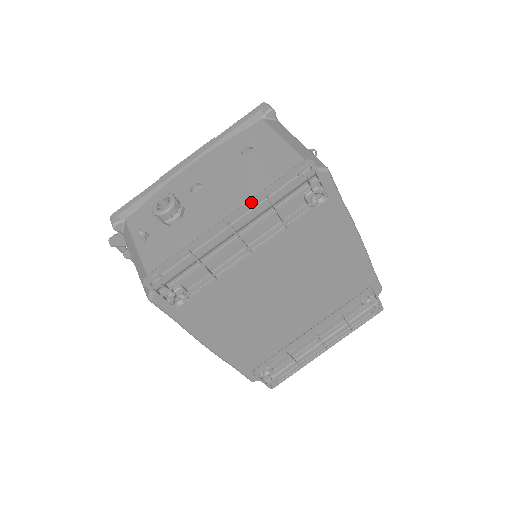
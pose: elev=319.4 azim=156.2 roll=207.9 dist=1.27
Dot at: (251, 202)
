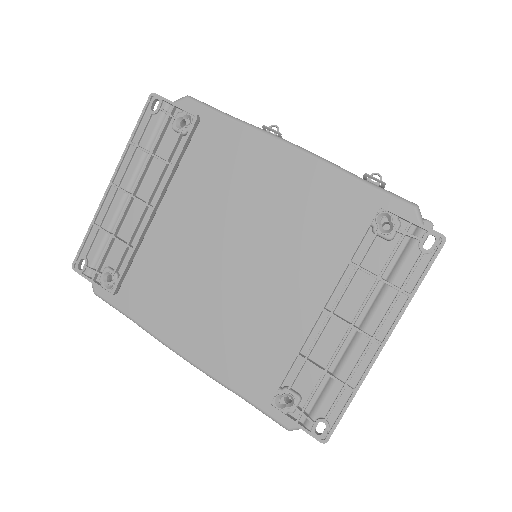
Dot at: (122, 156)
